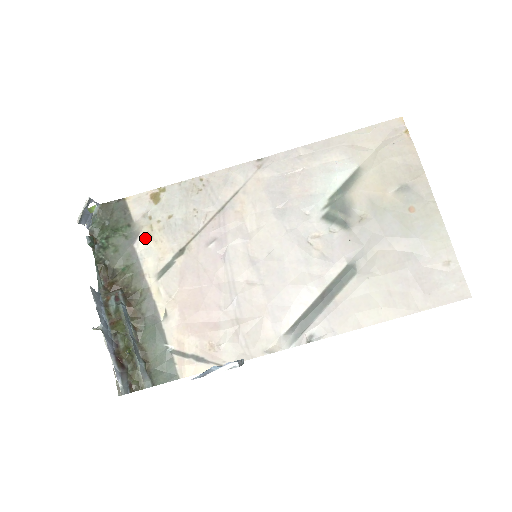
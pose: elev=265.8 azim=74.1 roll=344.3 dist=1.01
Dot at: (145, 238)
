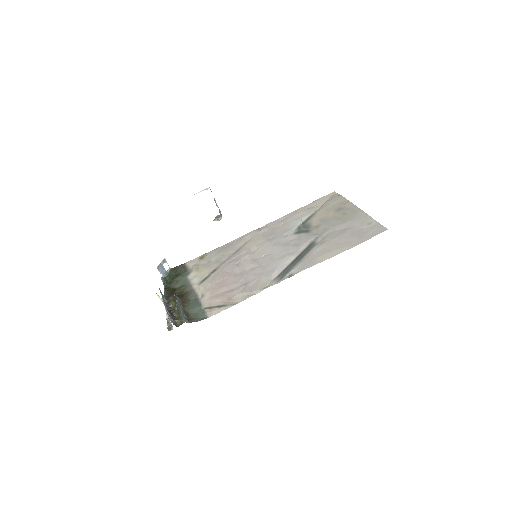
Dot at: (194, 273)
